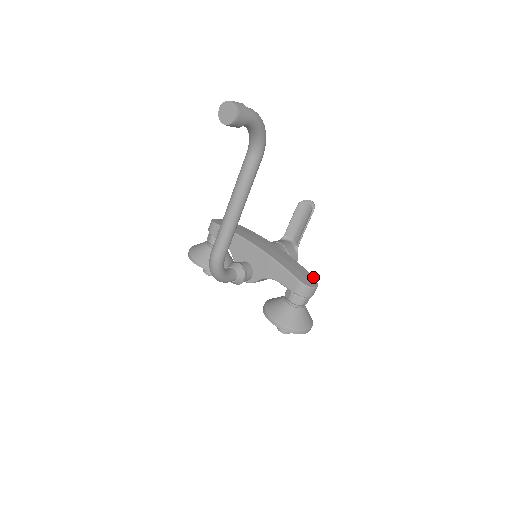
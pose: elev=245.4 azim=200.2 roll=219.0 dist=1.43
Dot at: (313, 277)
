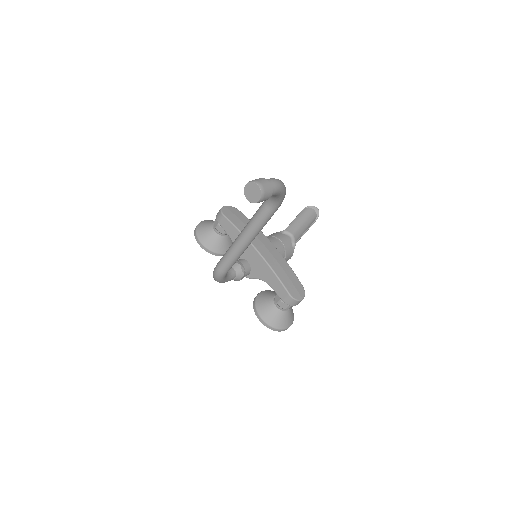
Dot at: (302, 287)
